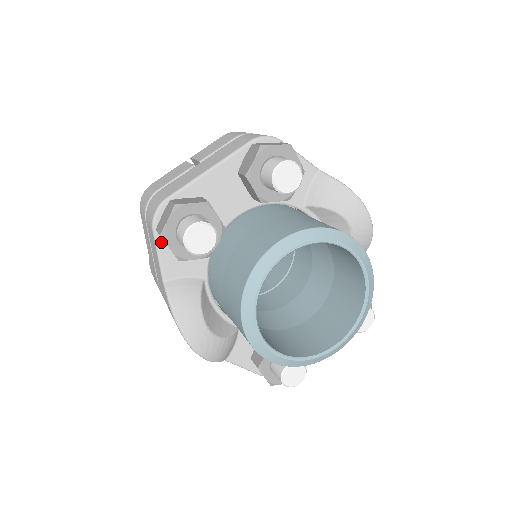
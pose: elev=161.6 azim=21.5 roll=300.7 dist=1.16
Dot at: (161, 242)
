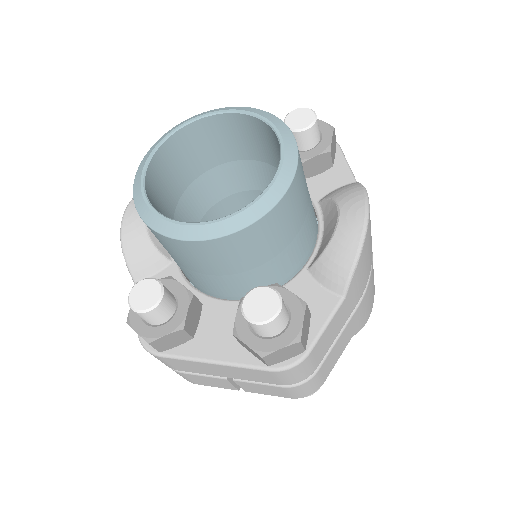
Dot at: occluded
